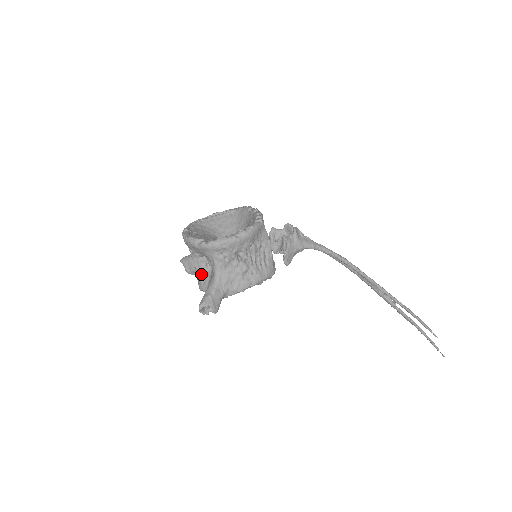
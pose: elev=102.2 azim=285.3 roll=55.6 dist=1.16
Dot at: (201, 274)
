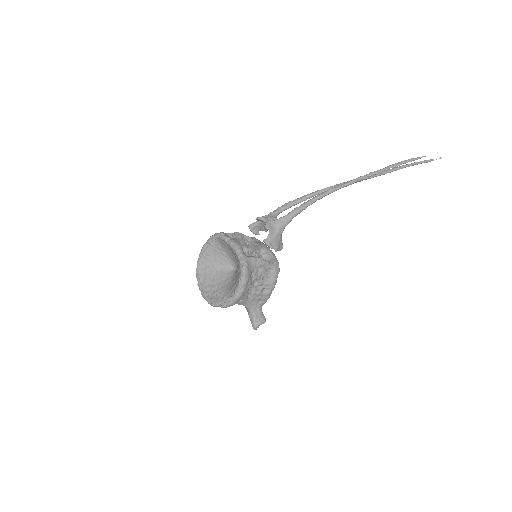
Dot at: occluded
